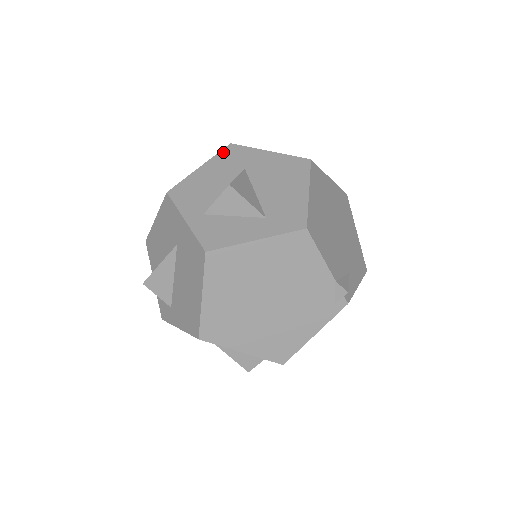
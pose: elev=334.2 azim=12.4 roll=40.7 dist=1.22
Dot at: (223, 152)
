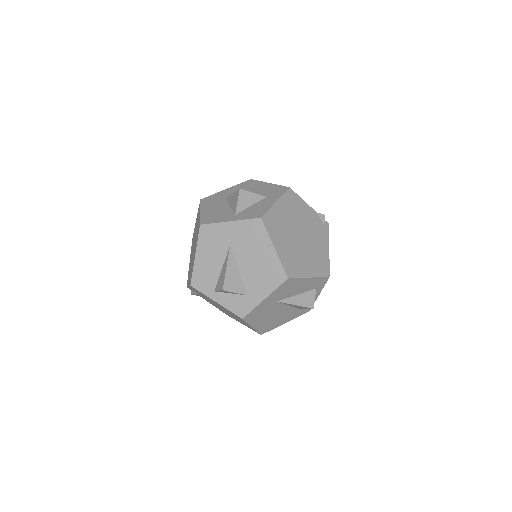
Dot at: (203, 202)
